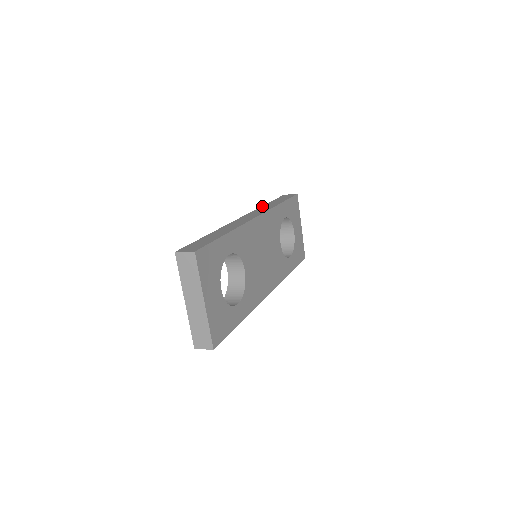
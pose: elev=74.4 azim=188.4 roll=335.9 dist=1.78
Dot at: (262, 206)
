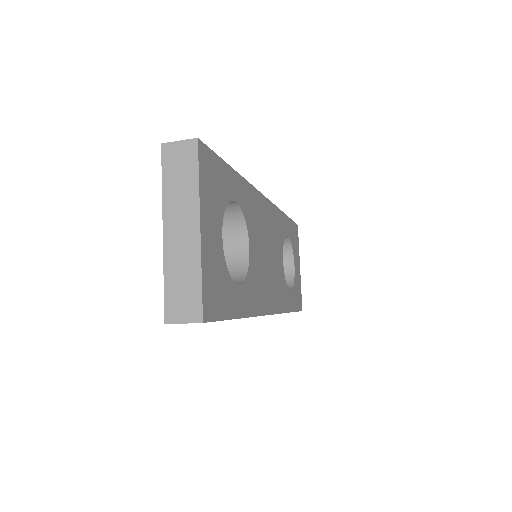
Dot at: occluded
